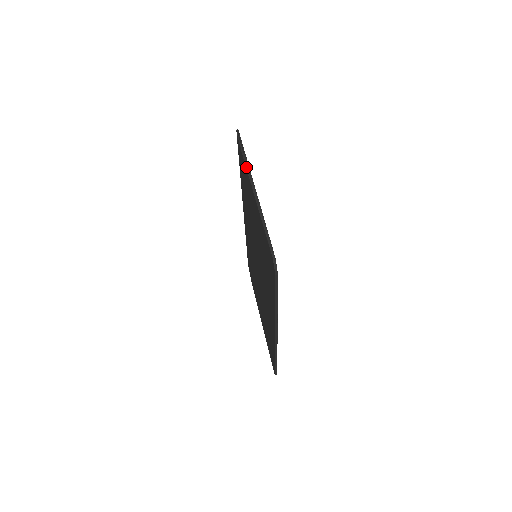
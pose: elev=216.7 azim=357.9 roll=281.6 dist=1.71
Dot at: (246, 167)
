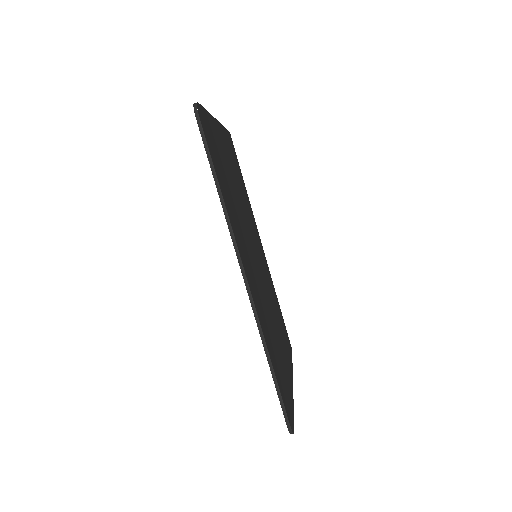
Dot at: occluded
